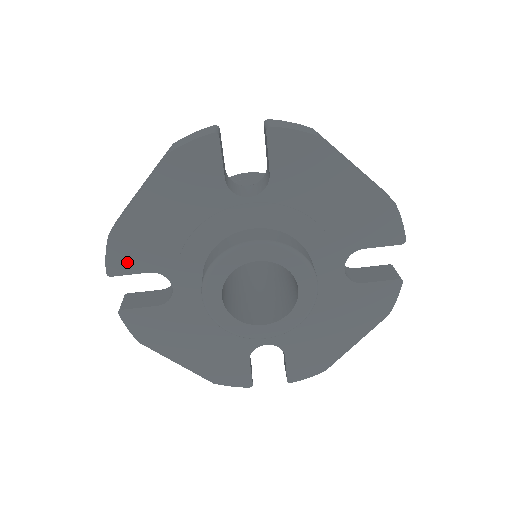
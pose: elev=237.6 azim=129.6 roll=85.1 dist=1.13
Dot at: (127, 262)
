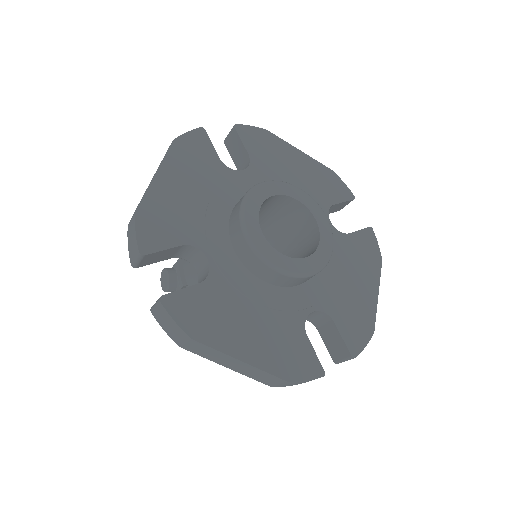
Dot at: (158, 237)
